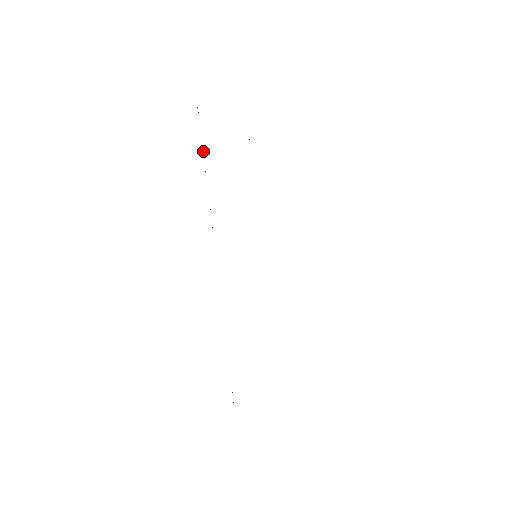
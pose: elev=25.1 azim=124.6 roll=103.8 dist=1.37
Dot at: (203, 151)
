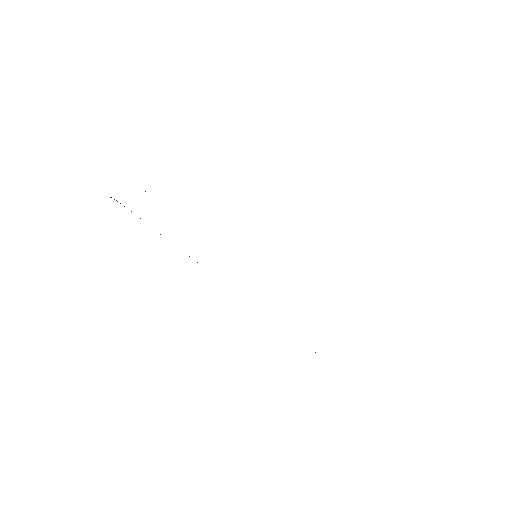
Dot at: occluded
